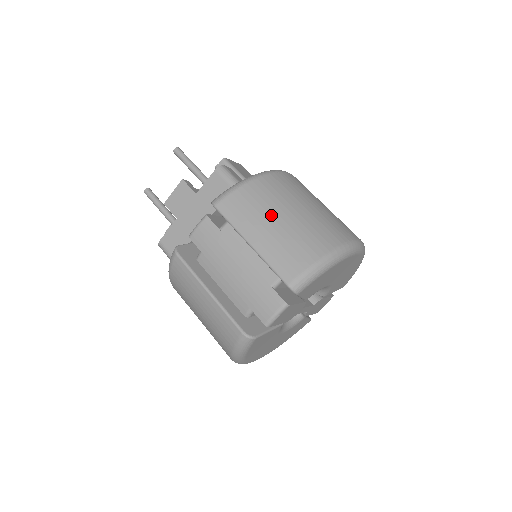
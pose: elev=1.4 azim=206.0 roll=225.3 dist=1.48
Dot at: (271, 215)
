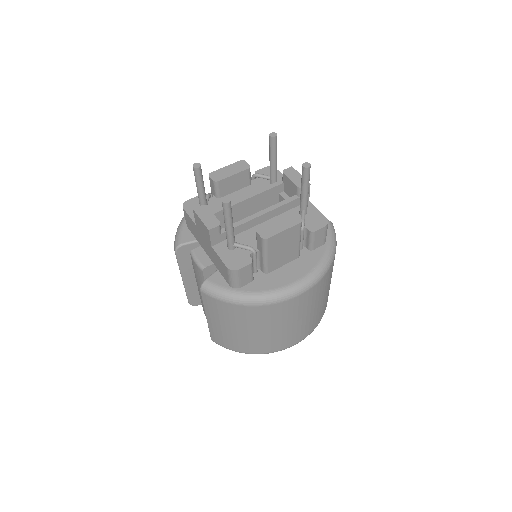
Dot at: (231, 325)
